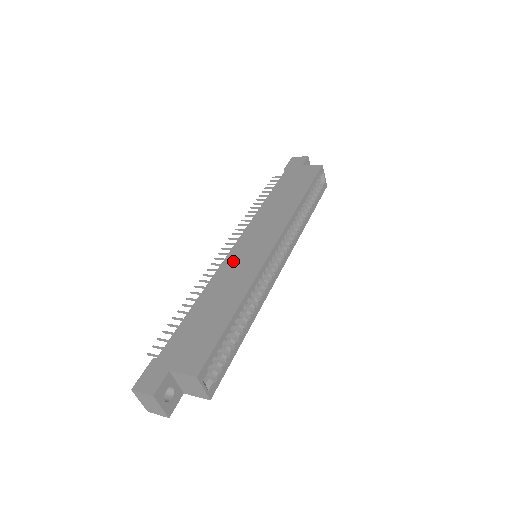
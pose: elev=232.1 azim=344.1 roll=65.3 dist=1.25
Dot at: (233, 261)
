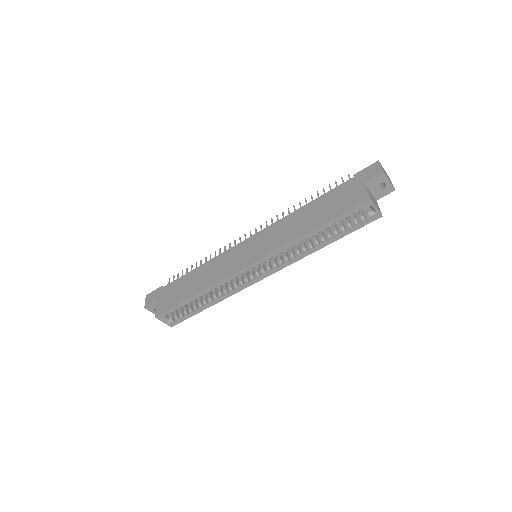
Dot at: (232, 254)
